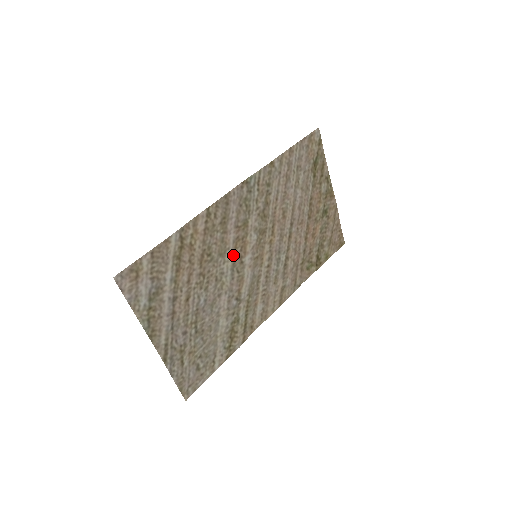
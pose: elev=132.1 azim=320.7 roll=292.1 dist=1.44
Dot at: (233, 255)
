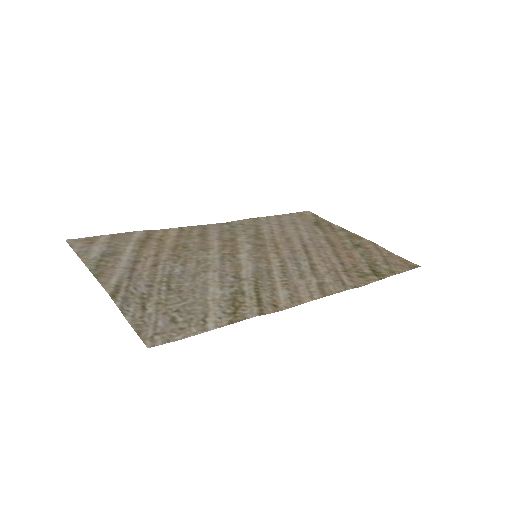
Dot at: (221, 253)
